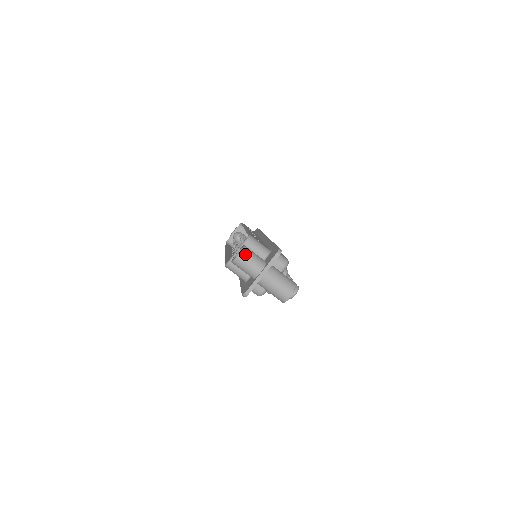
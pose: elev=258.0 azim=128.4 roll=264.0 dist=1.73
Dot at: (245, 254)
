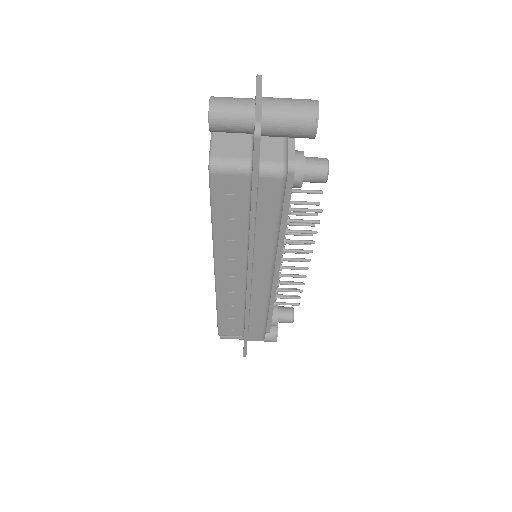
Dot at: (218, 97)
